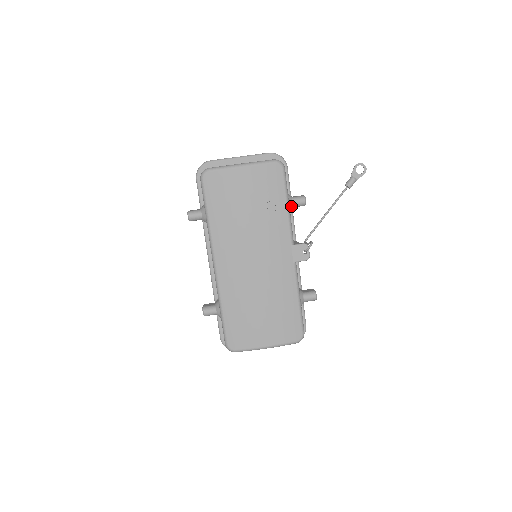
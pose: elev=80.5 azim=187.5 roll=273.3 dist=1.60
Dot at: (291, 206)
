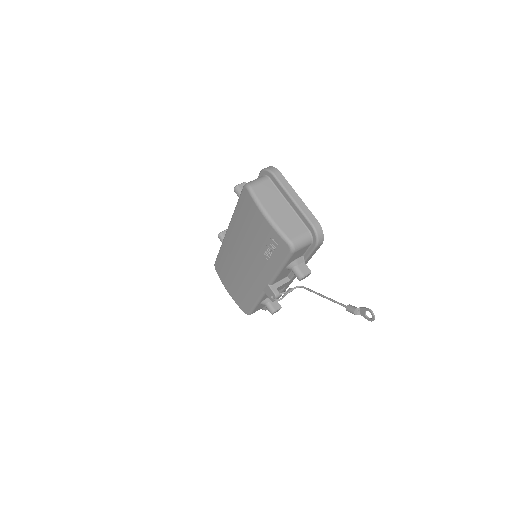
Dot at: (289, 269)
